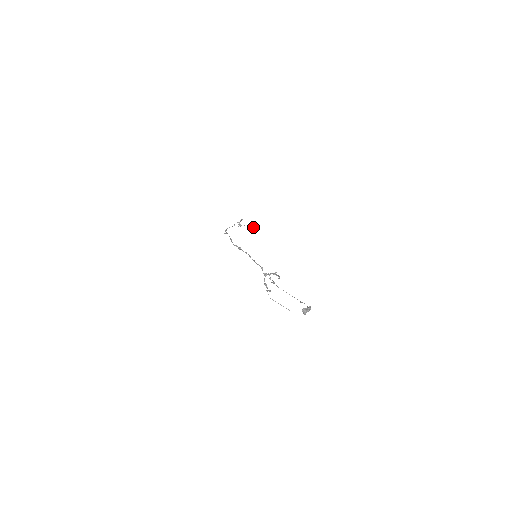
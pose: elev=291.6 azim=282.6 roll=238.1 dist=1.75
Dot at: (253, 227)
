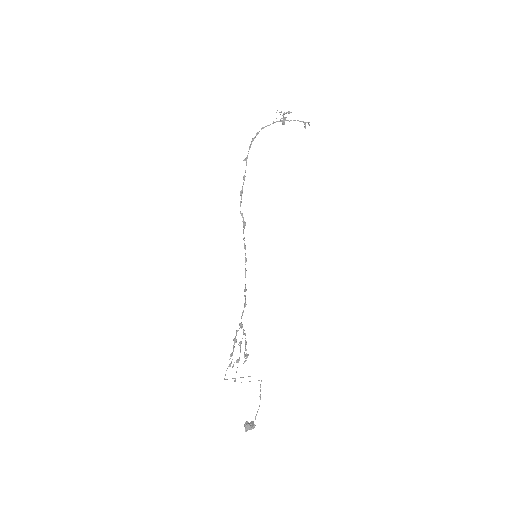
Dot at: (304, 124)
